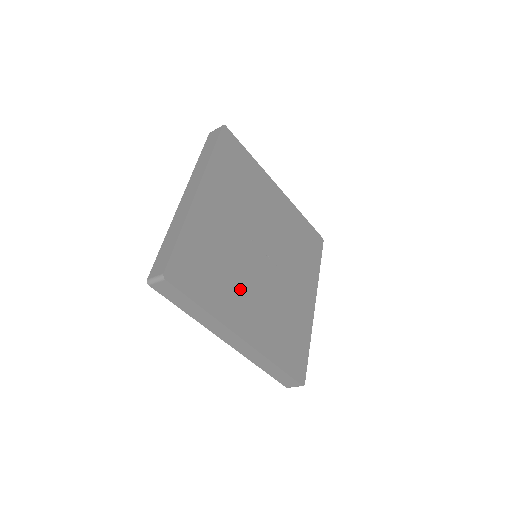
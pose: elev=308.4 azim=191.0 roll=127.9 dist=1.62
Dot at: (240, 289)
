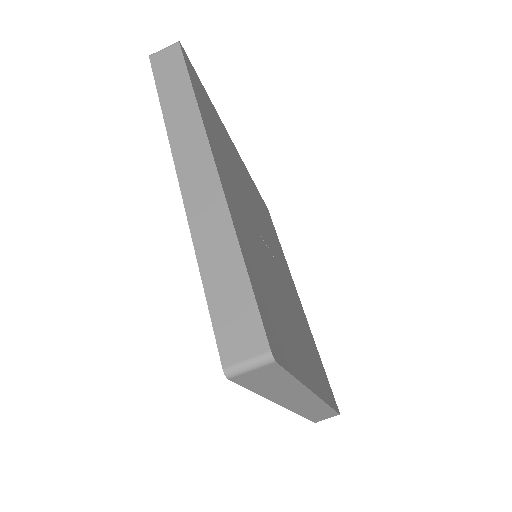
Dot at: (288, 319)
